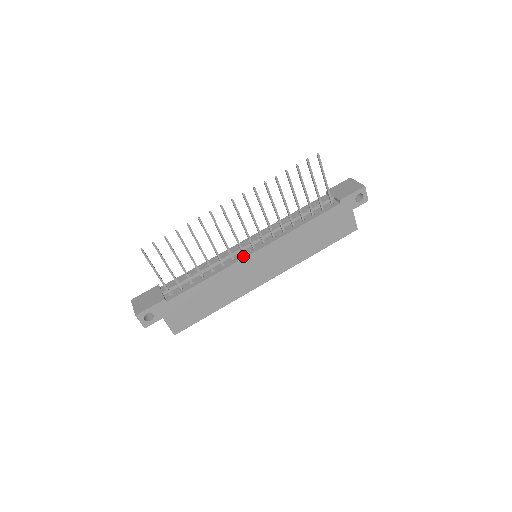
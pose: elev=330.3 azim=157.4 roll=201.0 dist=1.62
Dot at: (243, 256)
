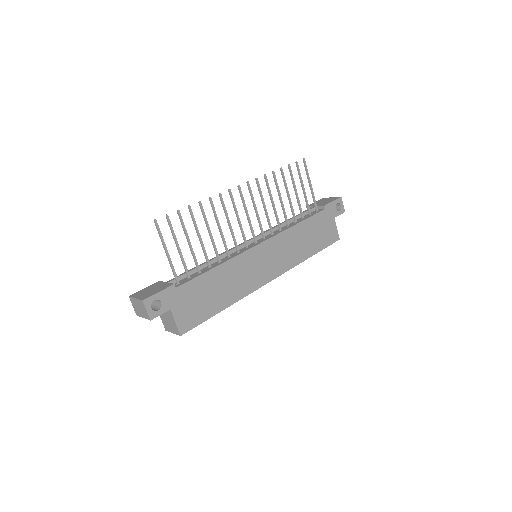
Dot at: (248, 248)
